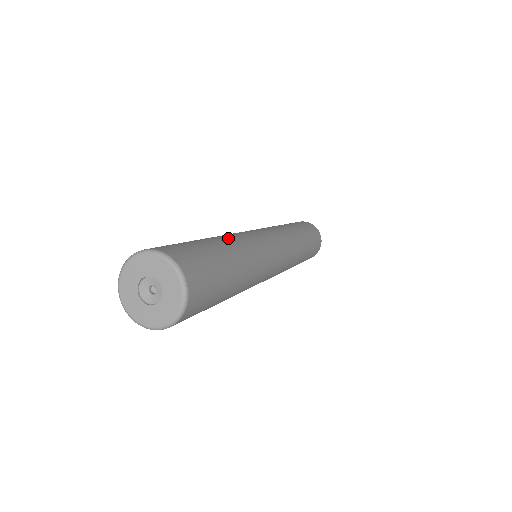
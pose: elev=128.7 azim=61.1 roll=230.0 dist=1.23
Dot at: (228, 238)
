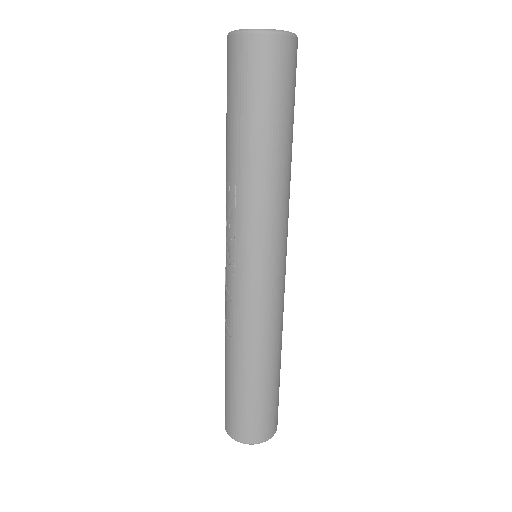
Dot at: (252, 355)
